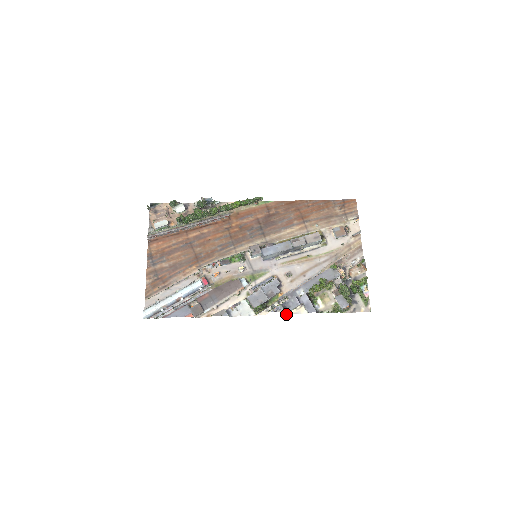
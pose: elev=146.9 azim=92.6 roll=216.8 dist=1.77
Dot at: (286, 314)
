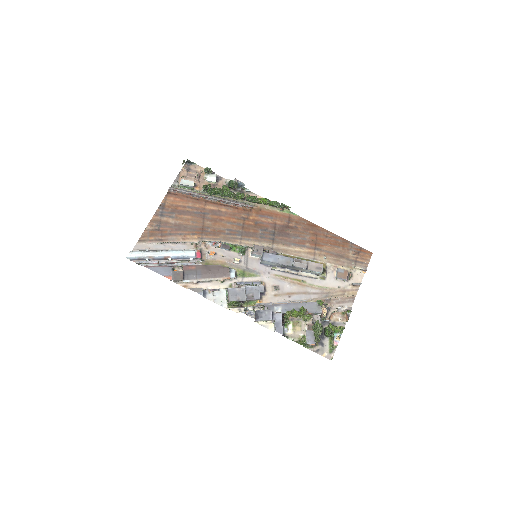
Dot at: (255, 322)
